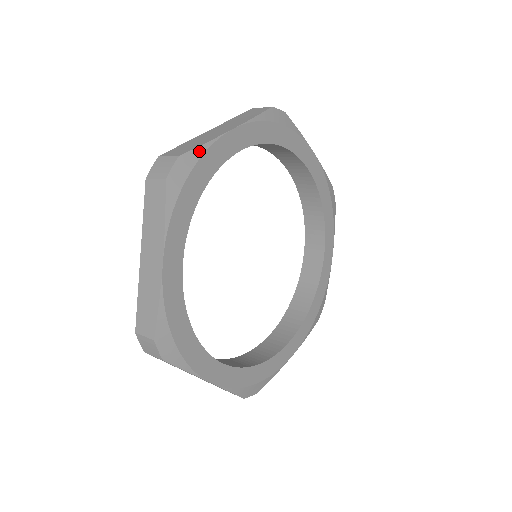
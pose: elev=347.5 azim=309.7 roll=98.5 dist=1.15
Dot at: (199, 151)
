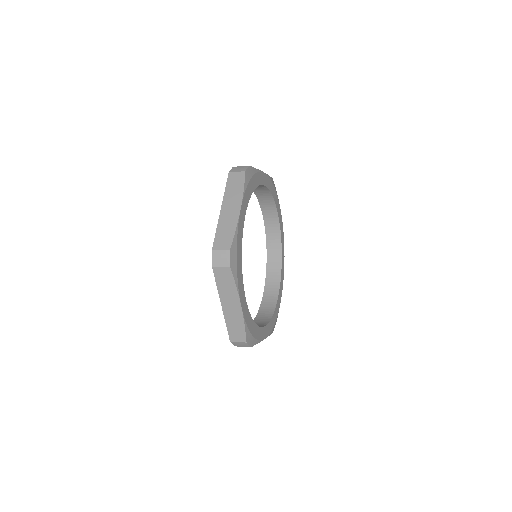
Dot at: (235, 238)
